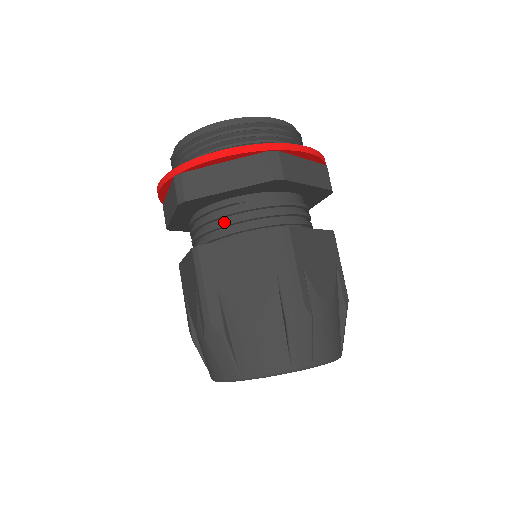
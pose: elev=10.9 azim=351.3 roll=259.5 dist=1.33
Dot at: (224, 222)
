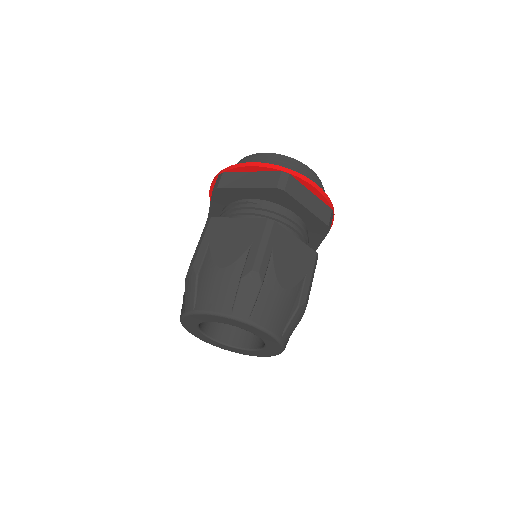
Dot at: (237, 211)
